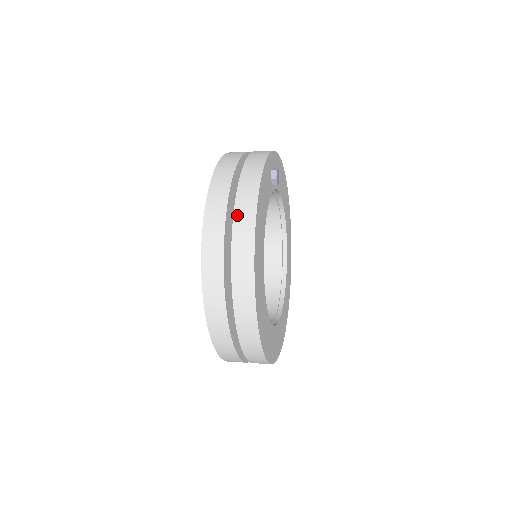
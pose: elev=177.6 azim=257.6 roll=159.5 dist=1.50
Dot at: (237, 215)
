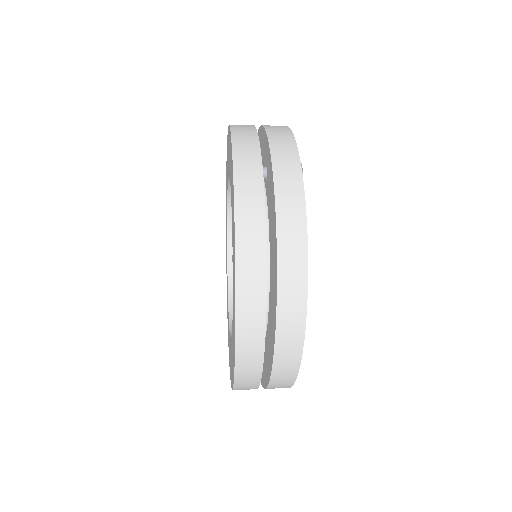
Dot at: (282, 265)
